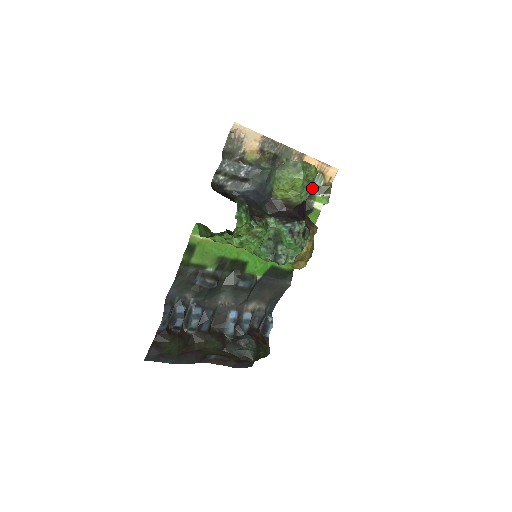
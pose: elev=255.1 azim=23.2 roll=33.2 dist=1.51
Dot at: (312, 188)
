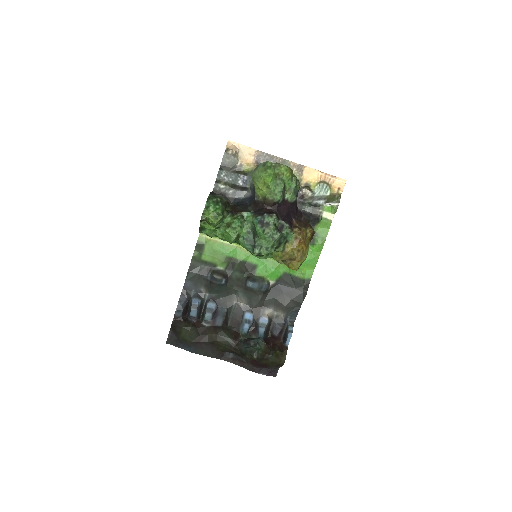
Dot at: (293, 189)
